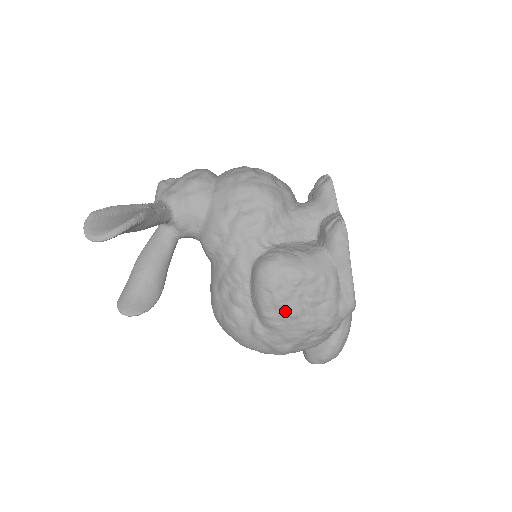
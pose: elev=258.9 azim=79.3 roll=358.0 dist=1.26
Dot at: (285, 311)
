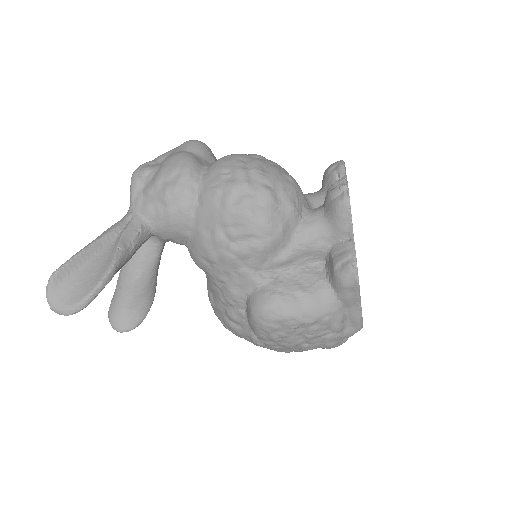
Dot at: (283, 342)
